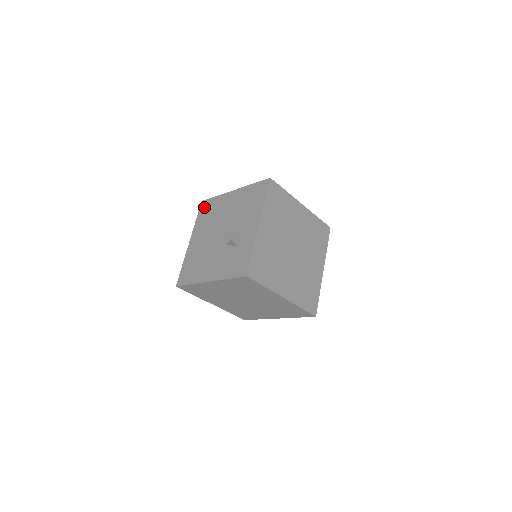
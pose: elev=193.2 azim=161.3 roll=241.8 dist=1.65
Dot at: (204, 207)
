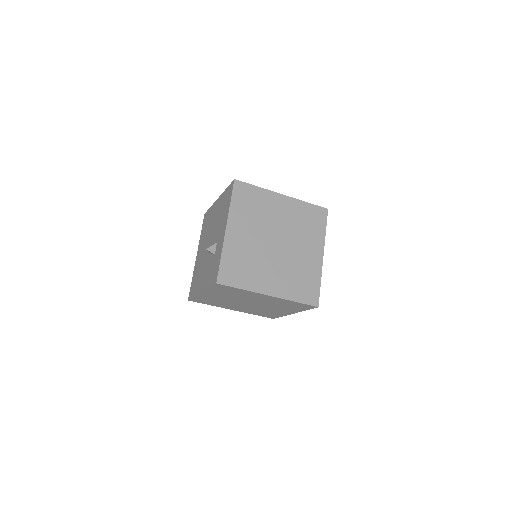
Dot at: (205, 219)
